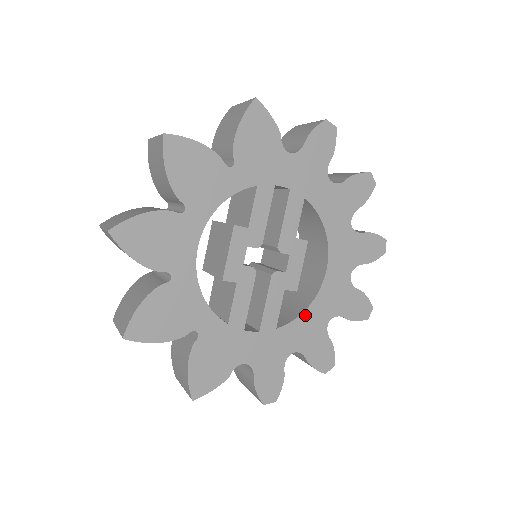
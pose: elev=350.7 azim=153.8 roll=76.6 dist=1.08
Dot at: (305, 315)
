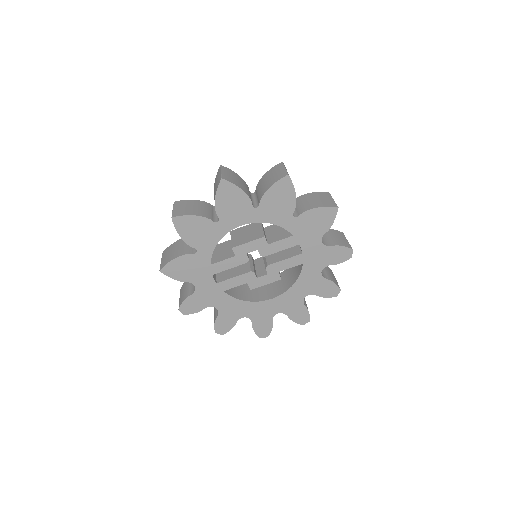
Dot at: (240, 302)
